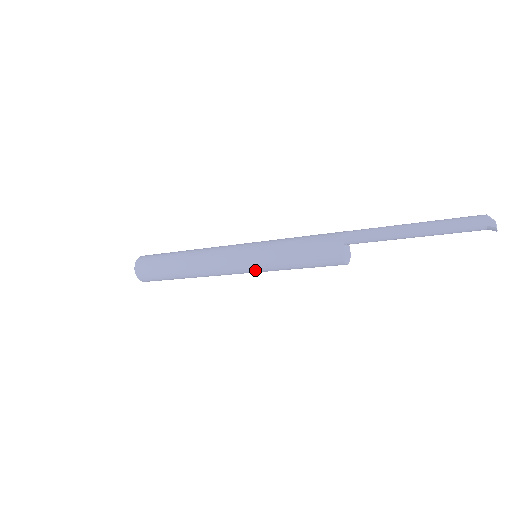
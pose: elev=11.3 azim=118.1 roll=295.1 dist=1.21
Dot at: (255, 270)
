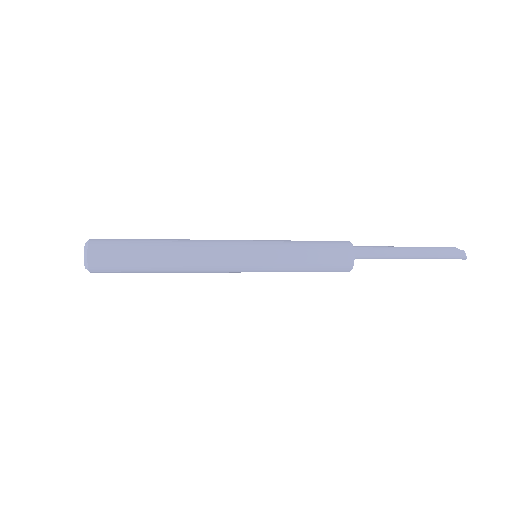
Dot at: occluded
